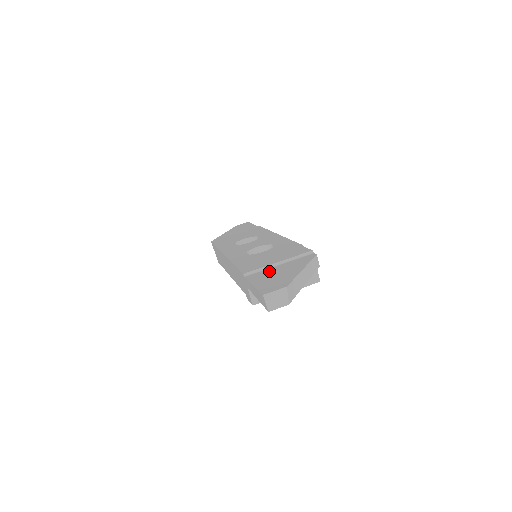
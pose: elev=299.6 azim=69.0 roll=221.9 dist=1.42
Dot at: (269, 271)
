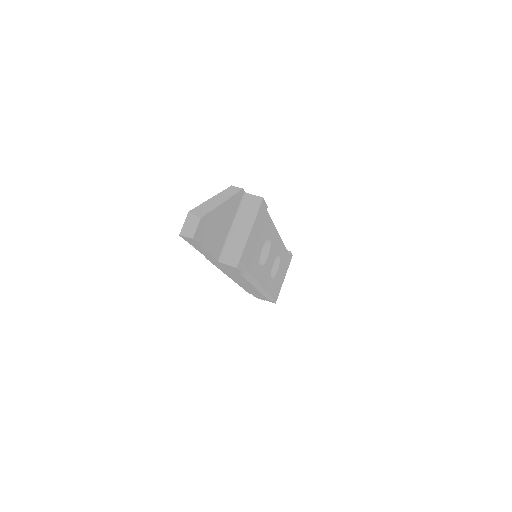
Dot at: occluded
